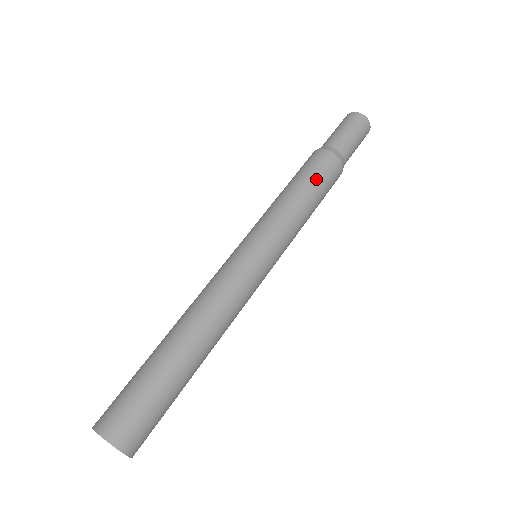
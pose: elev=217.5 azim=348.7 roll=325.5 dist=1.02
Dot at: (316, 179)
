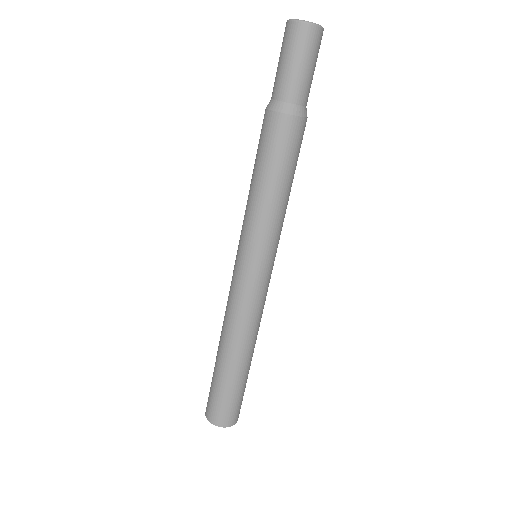
Dot at: (284, 161)
